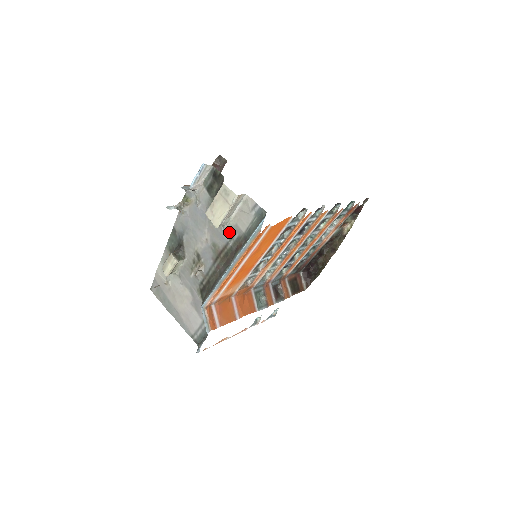
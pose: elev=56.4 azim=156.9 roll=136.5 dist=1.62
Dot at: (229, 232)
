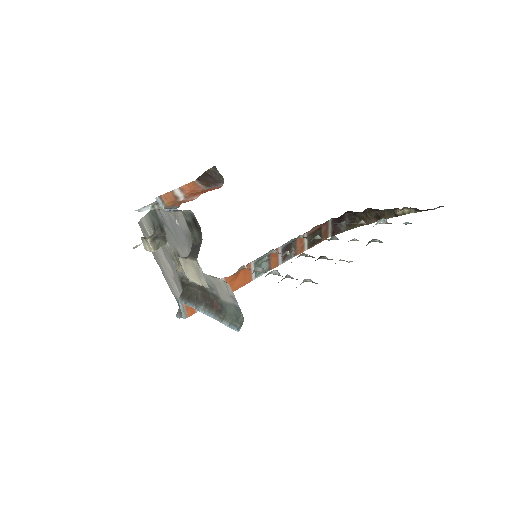
Dot at: (207, 281)
